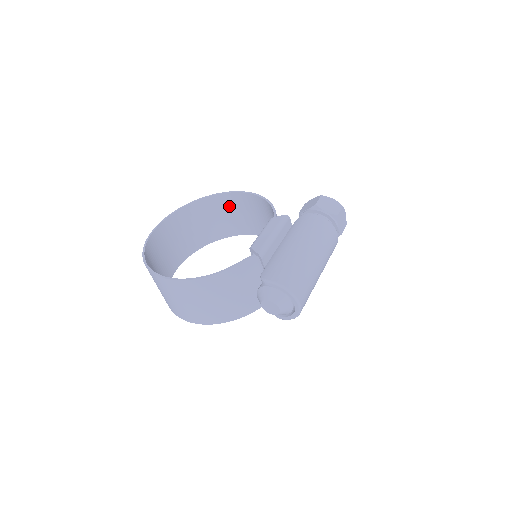
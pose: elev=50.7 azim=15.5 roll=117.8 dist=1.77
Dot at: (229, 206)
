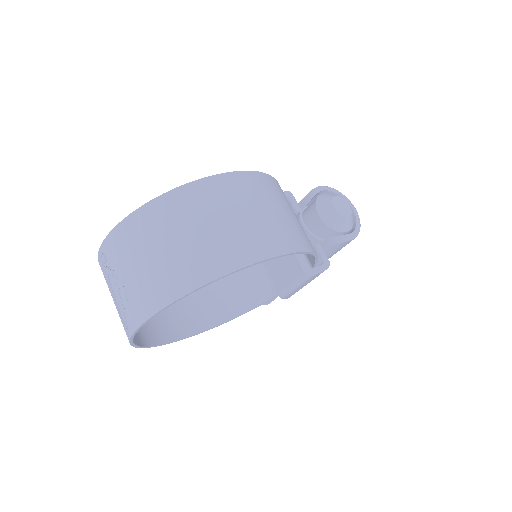
Dot at: occluded
